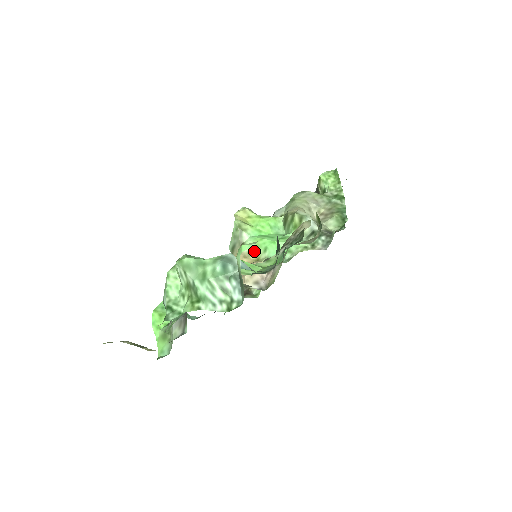
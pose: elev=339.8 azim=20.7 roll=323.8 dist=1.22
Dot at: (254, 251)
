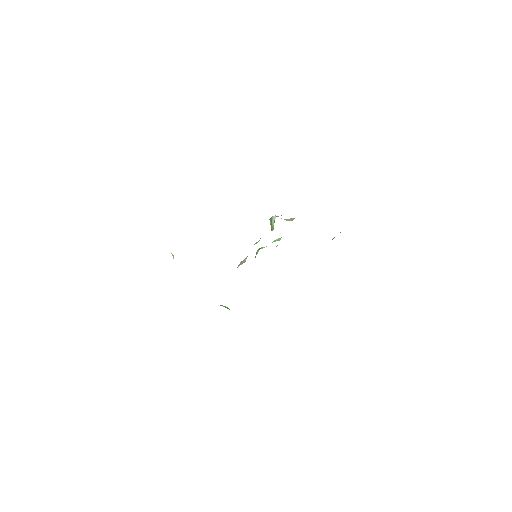
Dot at: occluded
